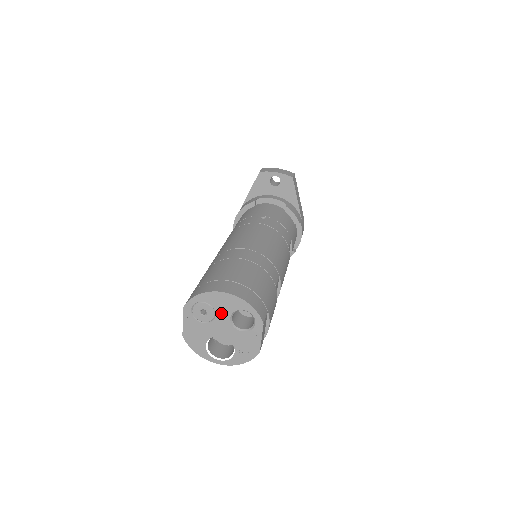
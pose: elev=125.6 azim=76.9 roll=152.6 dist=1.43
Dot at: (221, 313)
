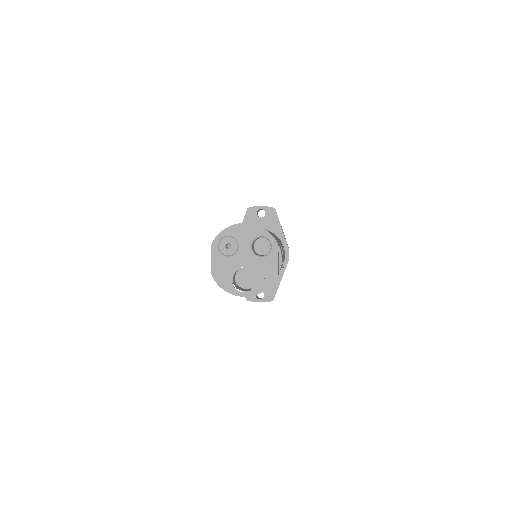
Dot at: (243, 243)
